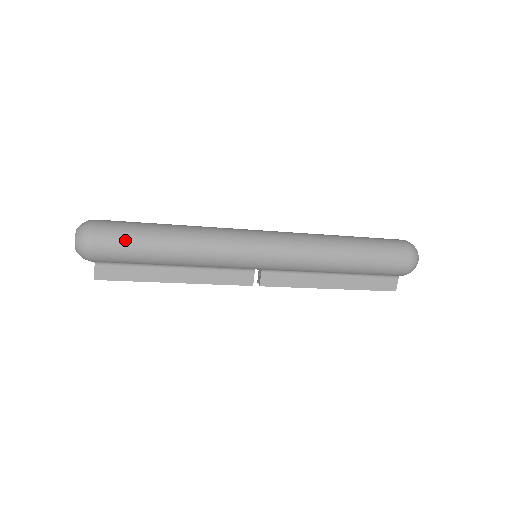
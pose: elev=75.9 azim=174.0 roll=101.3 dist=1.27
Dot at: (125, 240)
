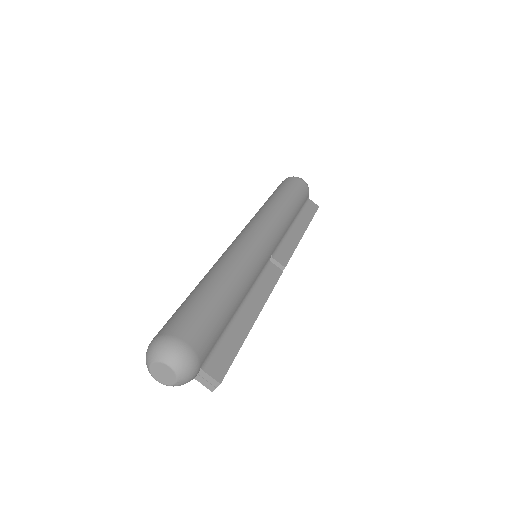
Dot at: (196, 313)
